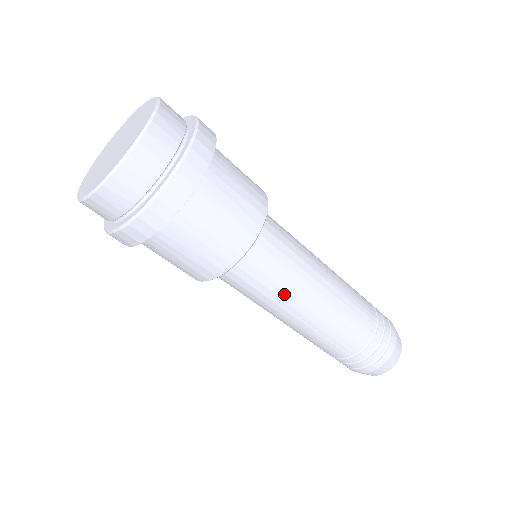
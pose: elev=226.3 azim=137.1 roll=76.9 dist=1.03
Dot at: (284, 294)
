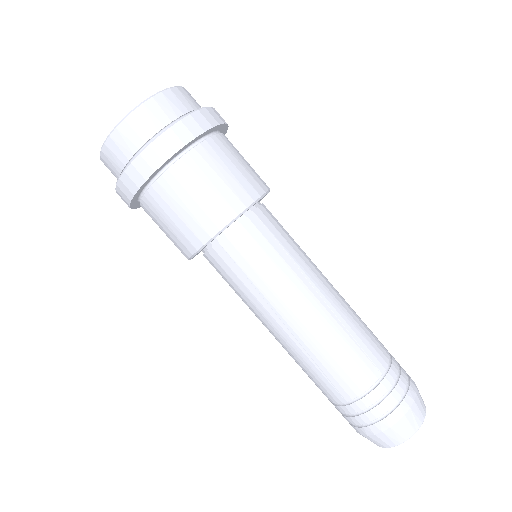
Dot at: (301, 262)
